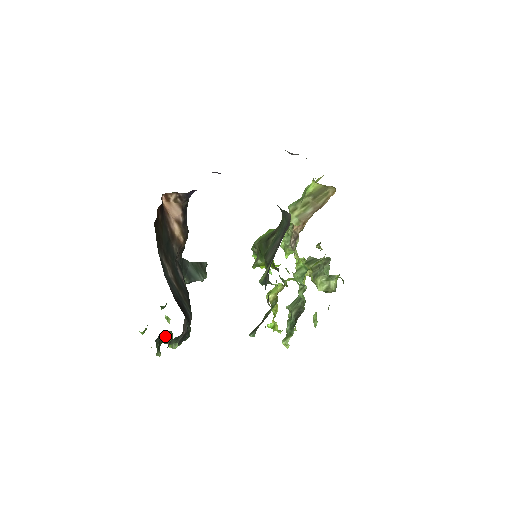
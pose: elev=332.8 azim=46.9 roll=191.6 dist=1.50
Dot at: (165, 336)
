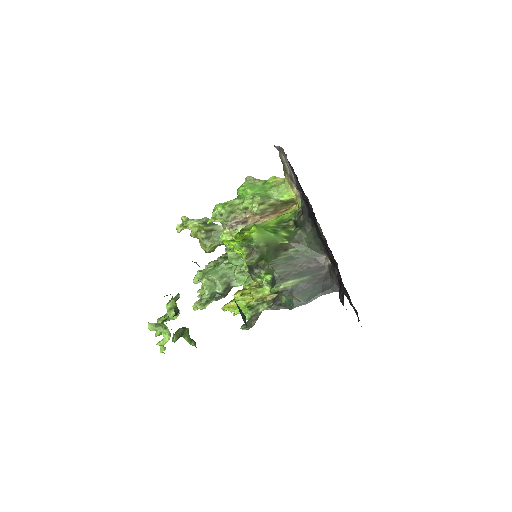
Dot at: occluded
